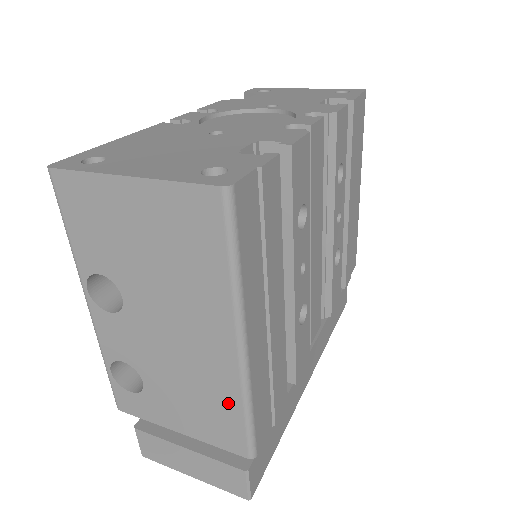
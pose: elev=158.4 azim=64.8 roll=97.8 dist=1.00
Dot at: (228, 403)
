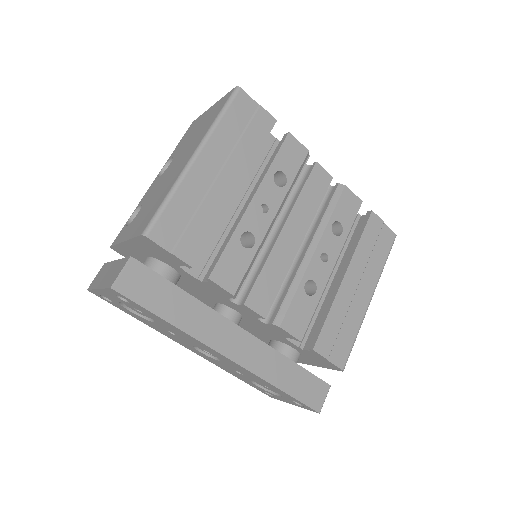
Dot at: (164, 196)
